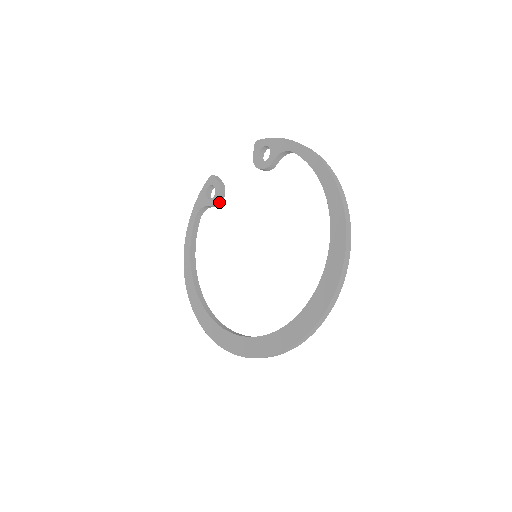
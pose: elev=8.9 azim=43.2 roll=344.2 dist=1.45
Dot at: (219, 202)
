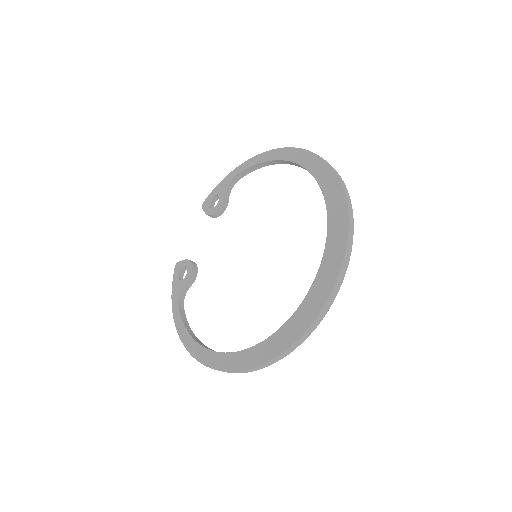
Dot at: (195, 273)
